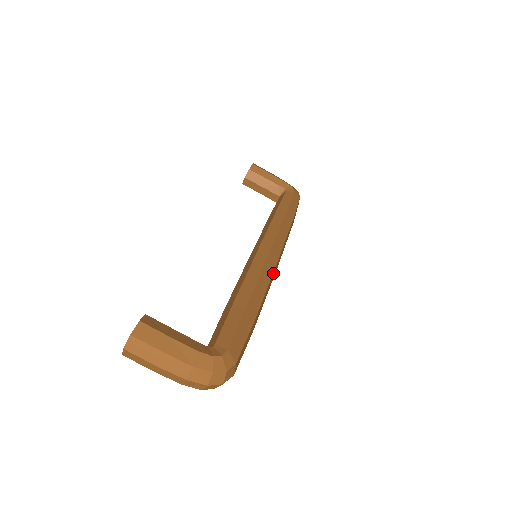
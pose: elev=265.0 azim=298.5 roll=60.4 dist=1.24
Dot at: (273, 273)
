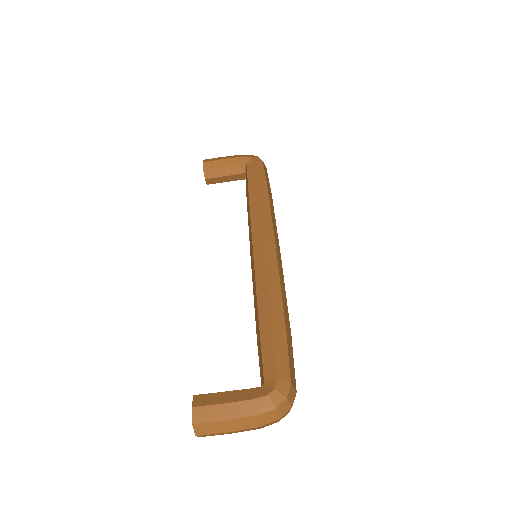
Dot at: (278, 265)
